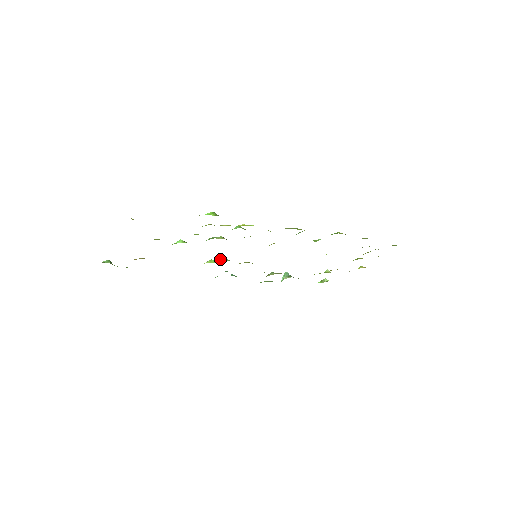
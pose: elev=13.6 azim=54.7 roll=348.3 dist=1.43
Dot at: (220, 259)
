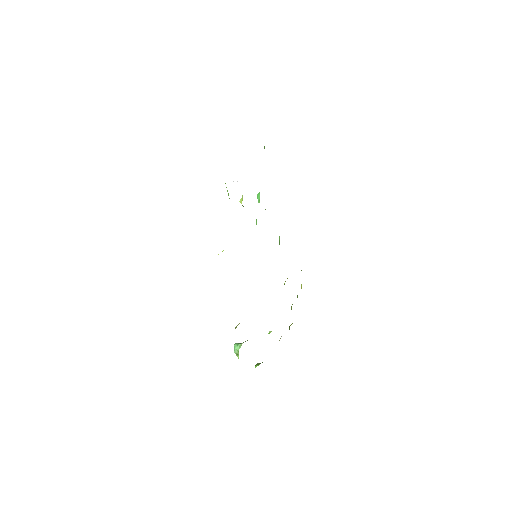
Dot at: occluded
